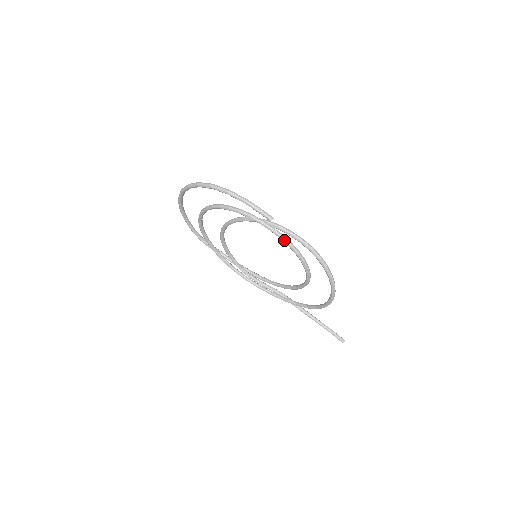
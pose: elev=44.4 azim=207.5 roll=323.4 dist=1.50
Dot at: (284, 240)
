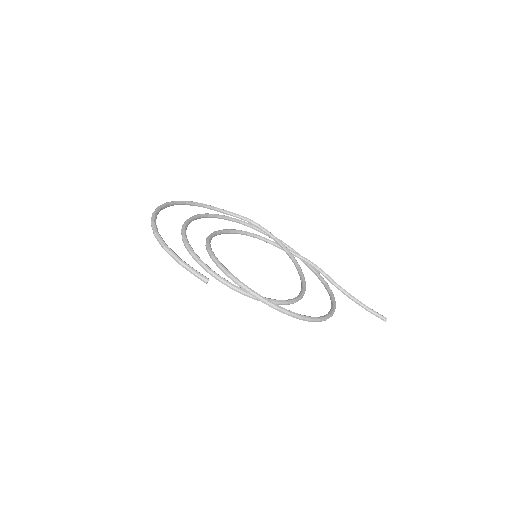
Dot at: (234, 290)
